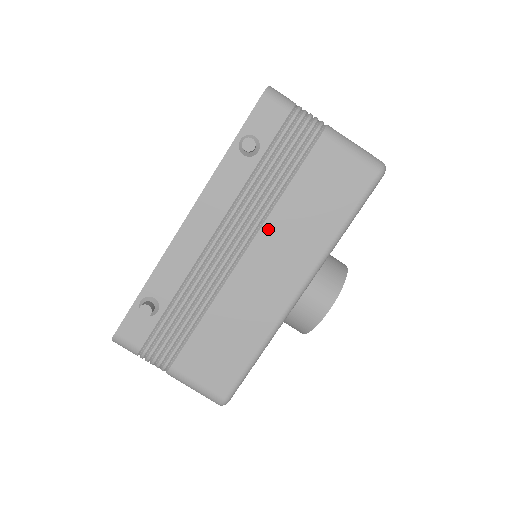
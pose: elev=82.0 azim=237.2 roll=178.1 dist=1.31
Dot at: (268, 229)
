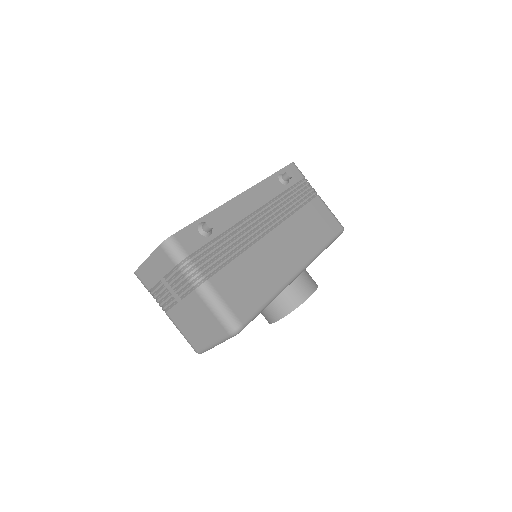
Dot at: (288, 224)
